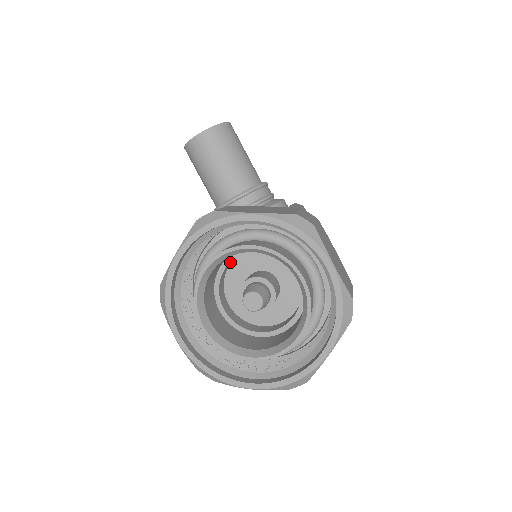
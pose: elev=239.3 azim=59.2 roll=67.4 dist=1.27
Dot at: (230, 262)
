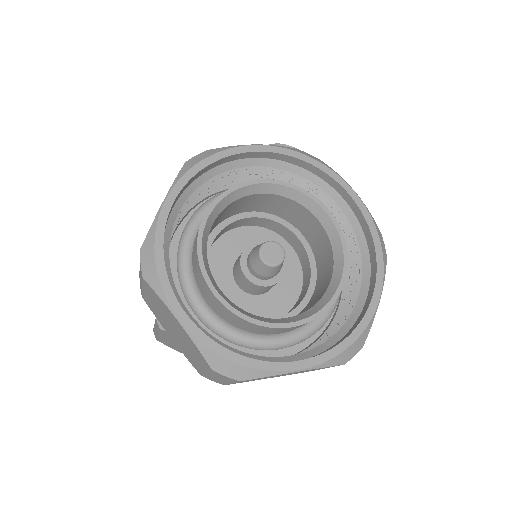
Dot at: (261, 220)
